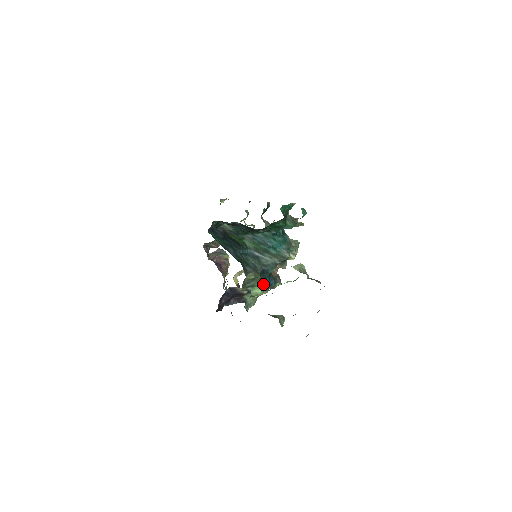
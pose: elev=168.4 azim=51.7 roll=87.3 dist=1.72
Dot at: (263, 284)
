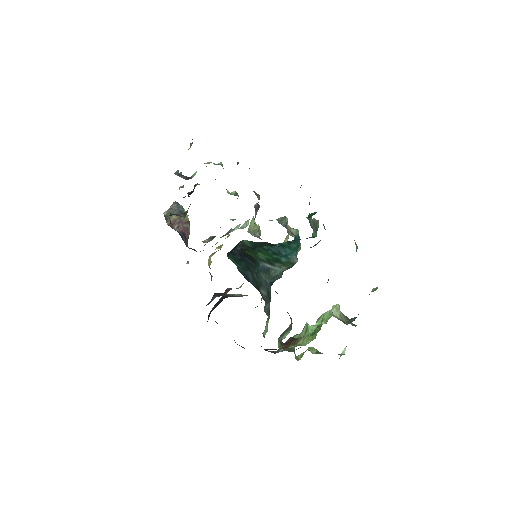
Dot at: occluded
